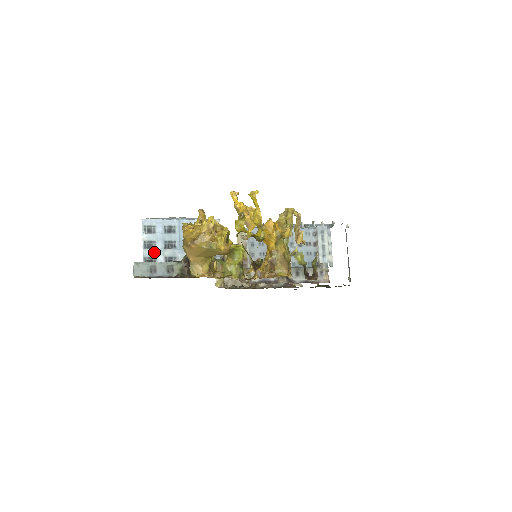
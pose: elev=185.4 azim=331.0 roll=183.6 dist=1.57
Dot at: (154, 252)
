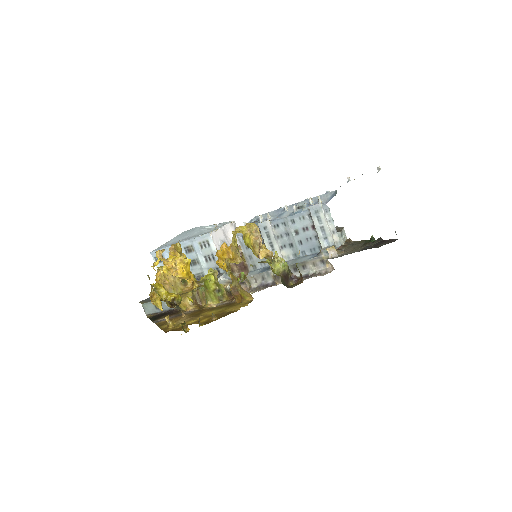
Dot at: occluded
